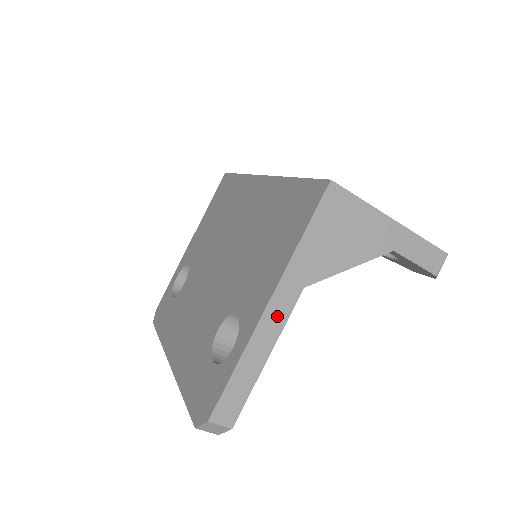
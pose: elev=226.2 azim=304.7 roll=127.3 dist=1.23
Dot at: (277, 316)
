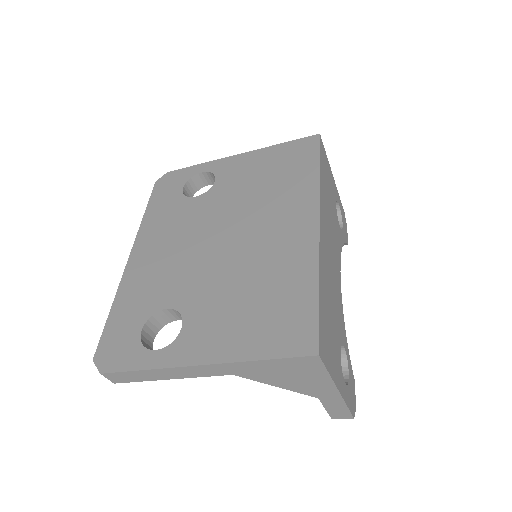
Dot at: (198, 372)
